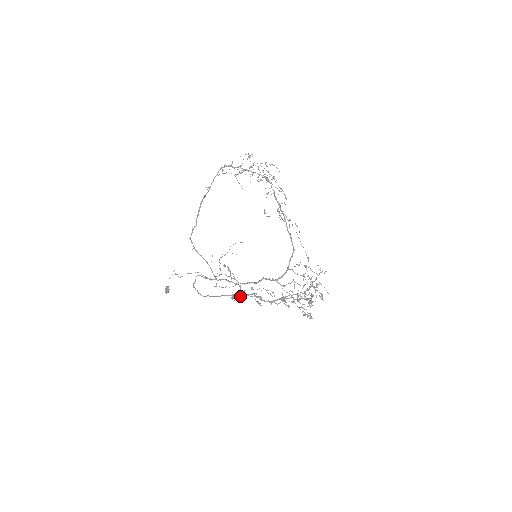
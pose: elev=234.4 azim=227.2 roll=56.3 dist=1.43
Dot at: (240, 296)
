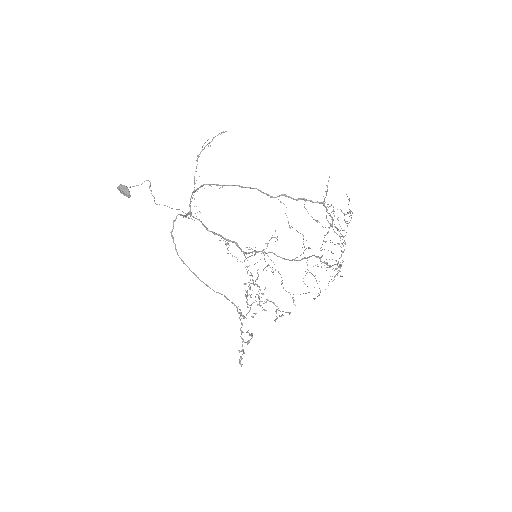
Dot at: (242, 350)
